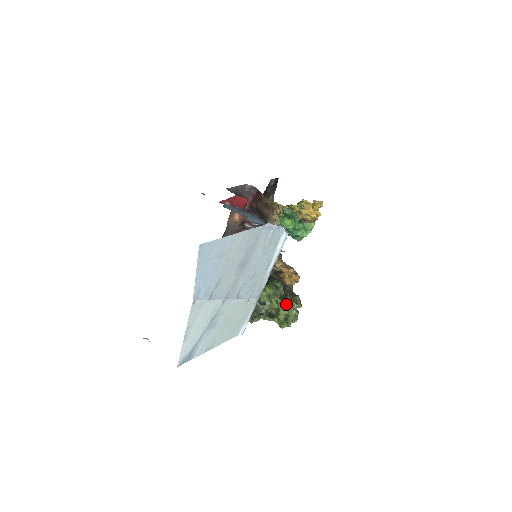
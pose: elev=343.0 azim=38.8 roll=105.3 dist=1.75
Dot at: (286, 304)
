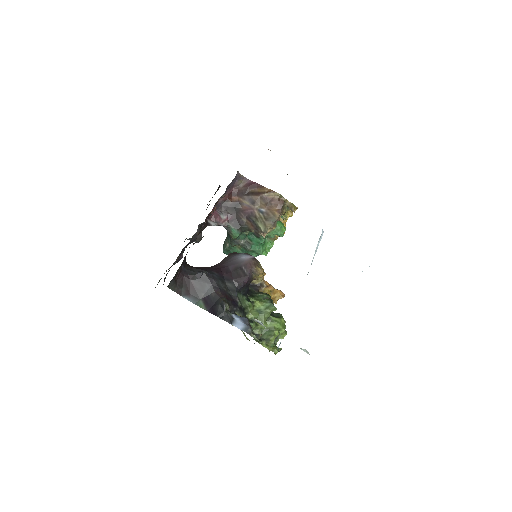
Dot at: (282, 322)
